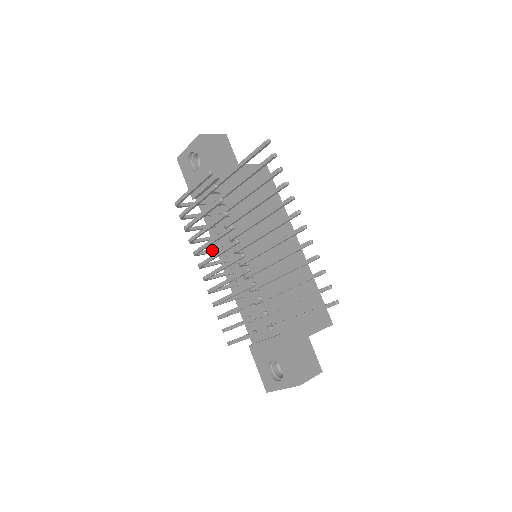
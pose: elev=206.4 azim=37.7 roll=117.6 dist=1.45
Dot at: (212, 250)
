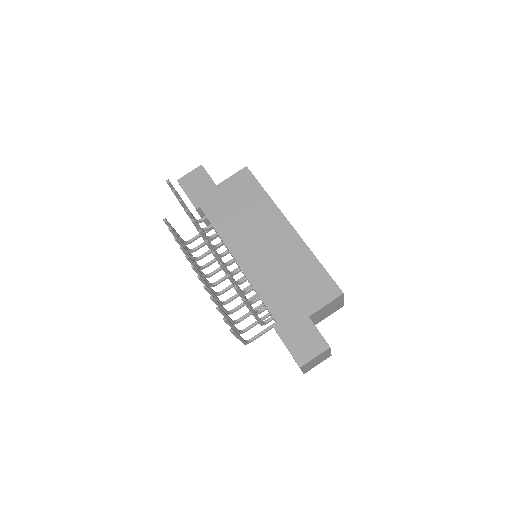
Dot at: occluded
